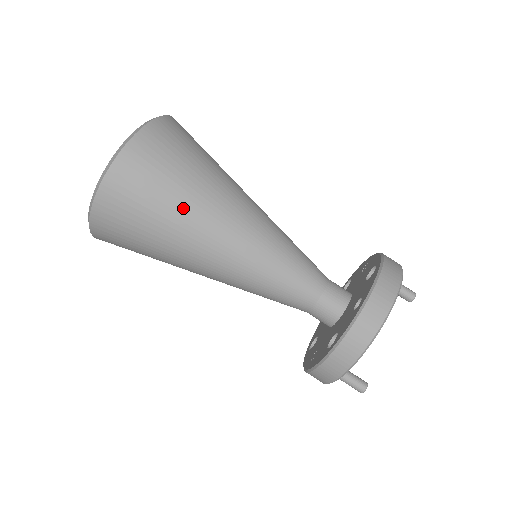
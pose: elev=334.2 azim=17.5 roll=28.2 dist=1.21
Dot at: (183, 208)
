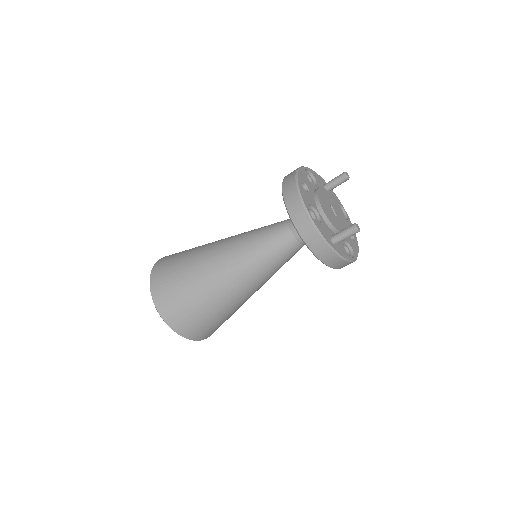
Dot at: (190, 265)
